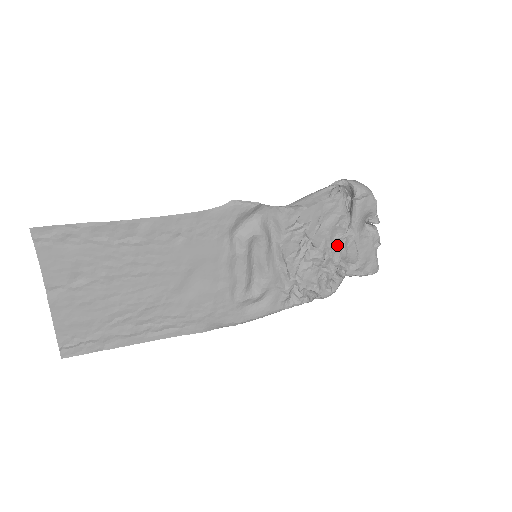
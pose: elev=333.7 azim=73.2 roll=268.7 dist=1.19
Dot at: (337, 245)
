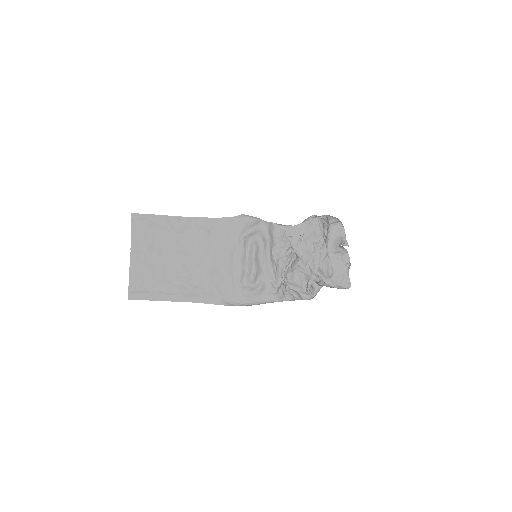
Dot at: (315, 258)
